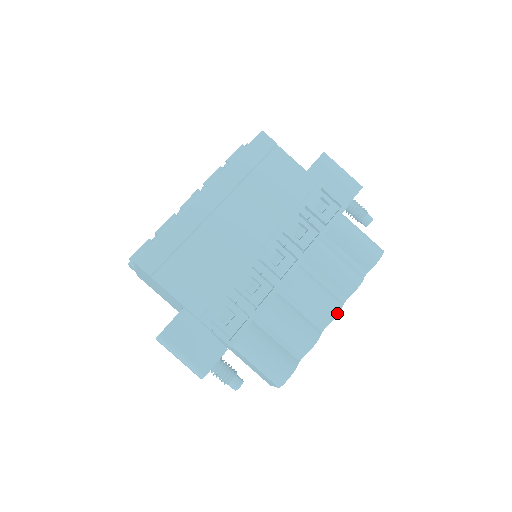
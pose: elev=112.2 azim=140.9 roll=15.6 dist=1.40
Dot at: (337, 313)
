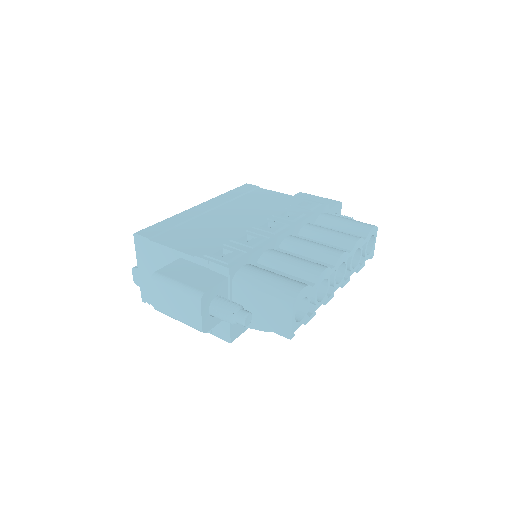
Dot at: (342, 253)
